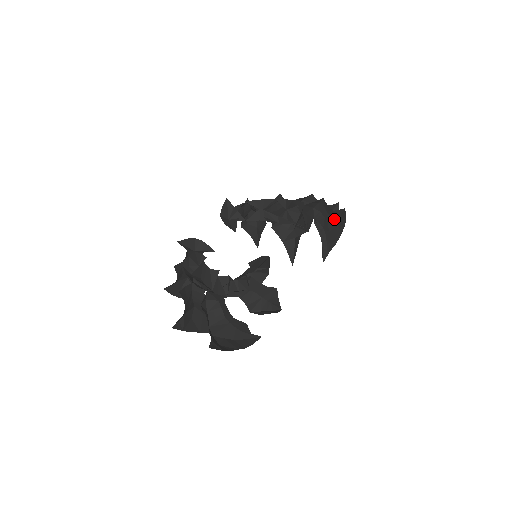
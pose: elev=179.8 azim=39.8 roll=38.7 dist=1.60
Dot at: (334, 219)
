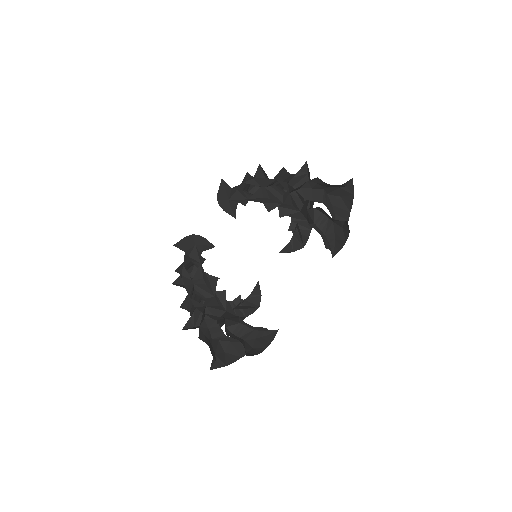
Dot at: (339, 222)
